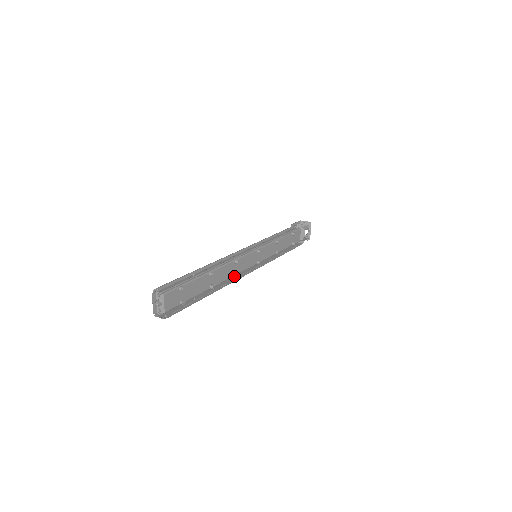
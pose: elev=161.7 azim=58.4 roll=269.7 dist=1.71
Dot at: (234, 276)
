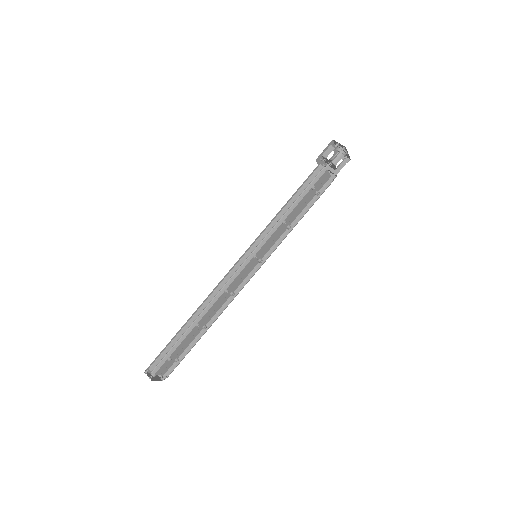
Dot at: occluded
